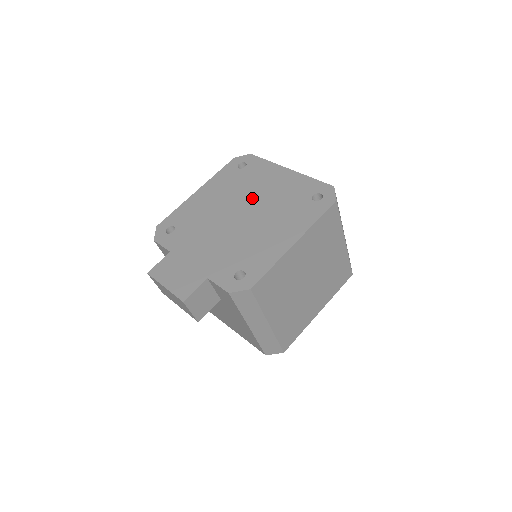
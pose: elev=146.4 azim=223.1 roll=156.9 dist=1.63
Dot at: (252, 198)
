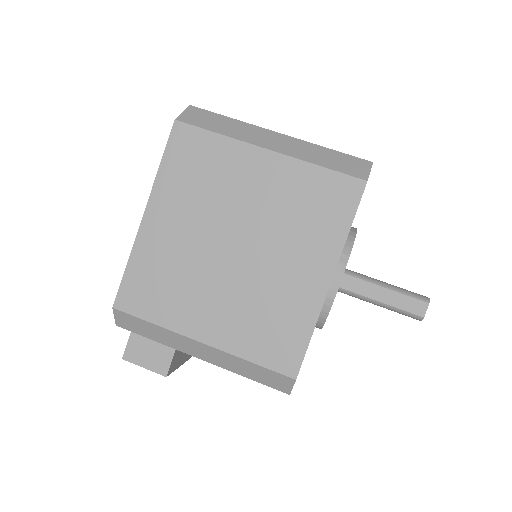
Dot at: occluded
